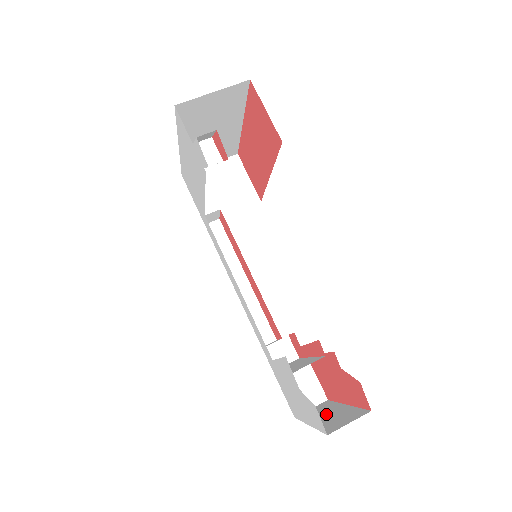
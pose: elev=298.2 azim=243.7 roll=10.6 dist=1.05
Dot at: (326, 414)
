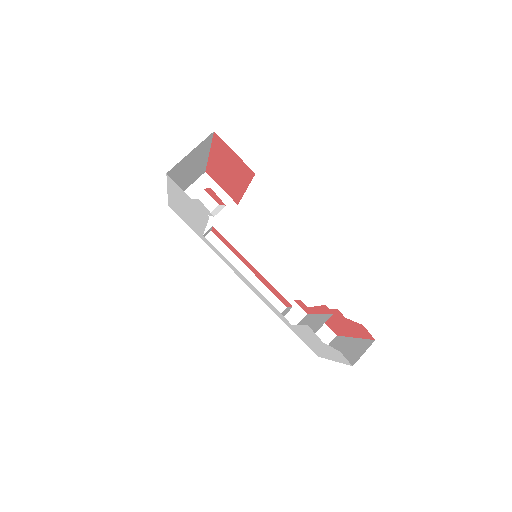
Dot at: (342, 349)
